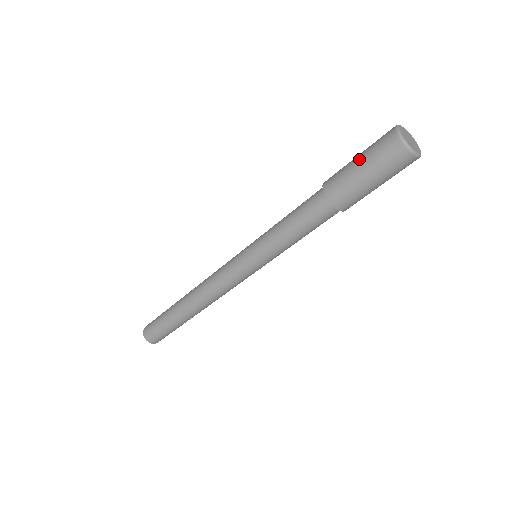
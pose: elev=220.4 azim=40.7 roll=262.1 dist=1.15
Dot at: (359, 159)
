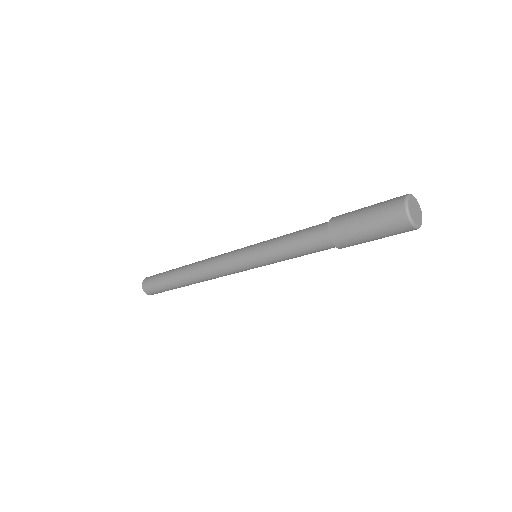
Dot at: (368, 225)
